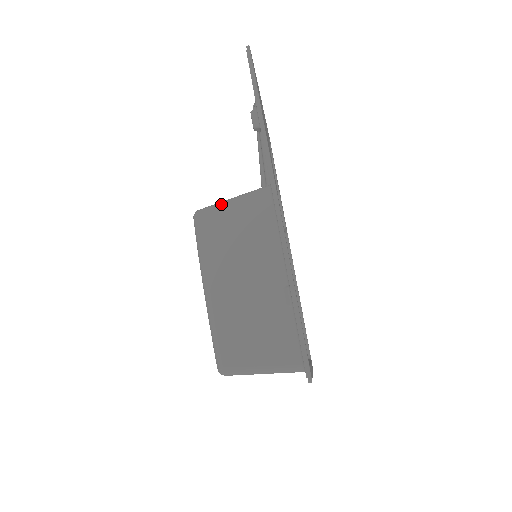
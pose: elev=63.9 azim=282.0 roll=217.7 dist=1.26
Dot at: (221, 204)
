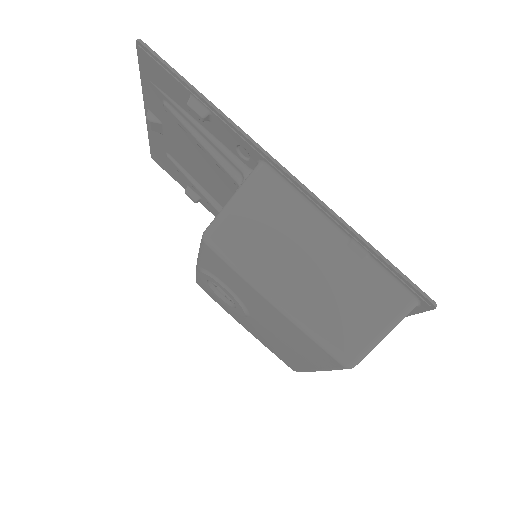
Dot at: (227, 209)
